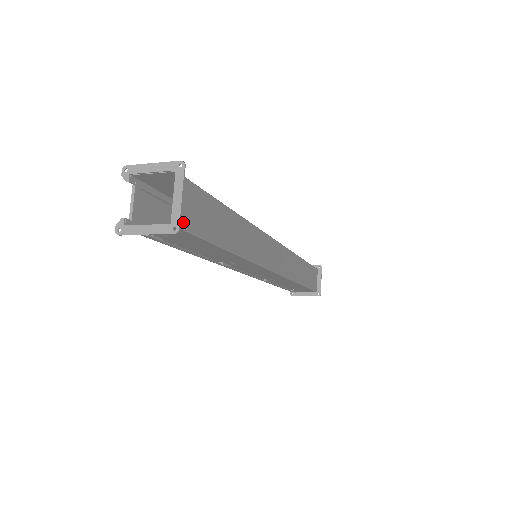
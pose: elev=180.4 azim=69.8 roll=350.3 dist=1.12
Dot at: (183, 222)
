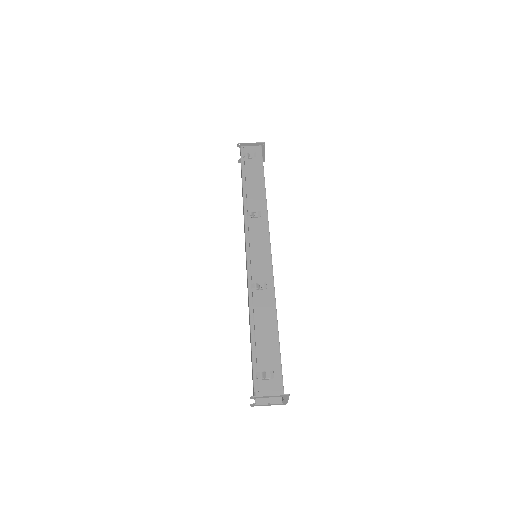
Dot at: occluded
